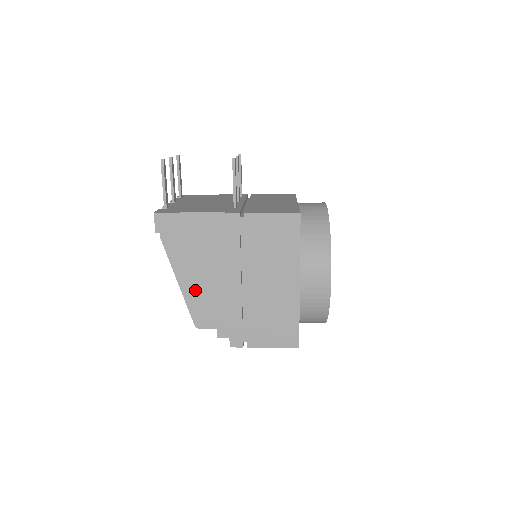
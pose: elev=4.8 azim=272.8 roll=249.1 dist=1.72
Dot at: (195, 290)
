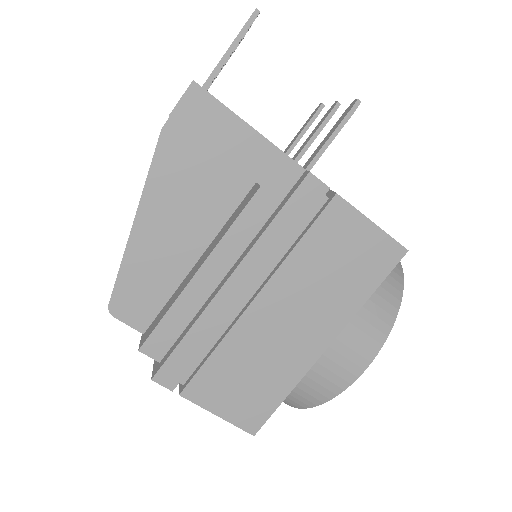
Dot at: (153, 252)
